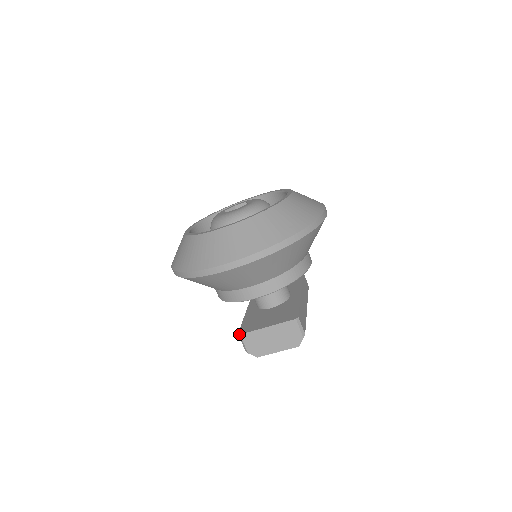
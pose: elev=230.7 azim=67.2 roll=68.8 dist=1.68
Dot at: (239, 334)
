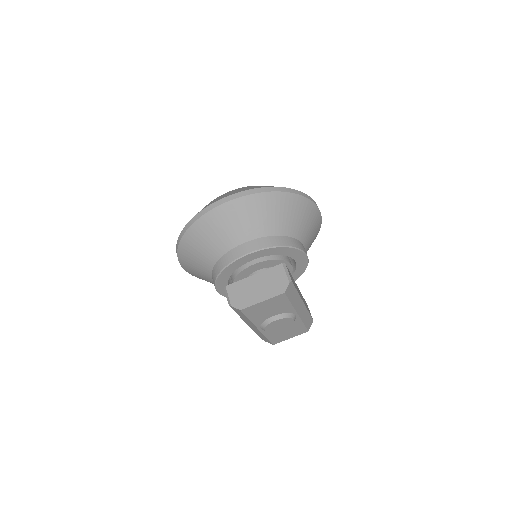
Dot at: (225, 286)
